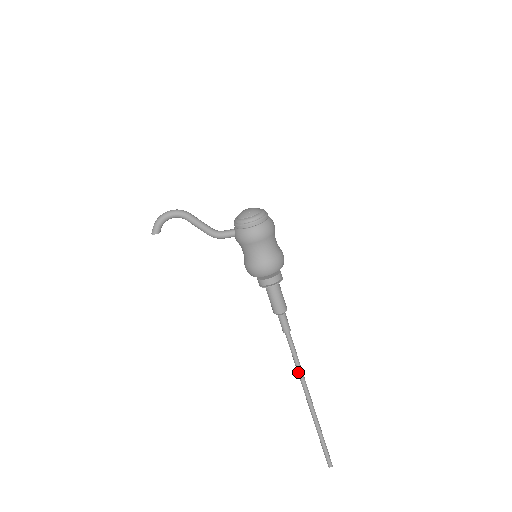
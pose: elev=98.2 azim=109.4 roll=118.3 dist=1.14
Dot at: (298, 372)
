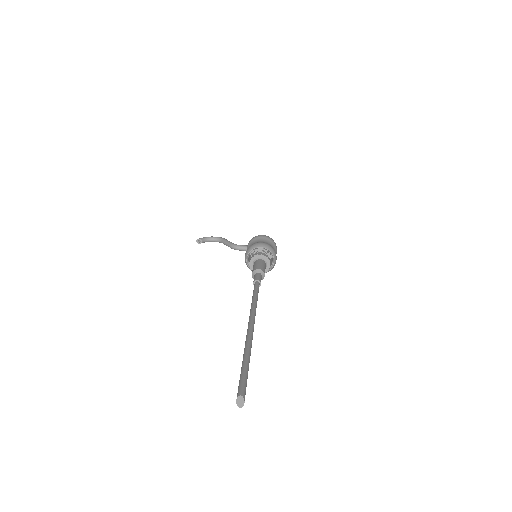
Dot at: (252, 303)
